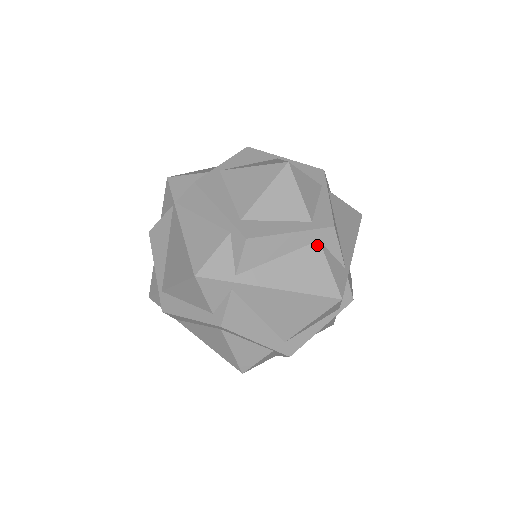
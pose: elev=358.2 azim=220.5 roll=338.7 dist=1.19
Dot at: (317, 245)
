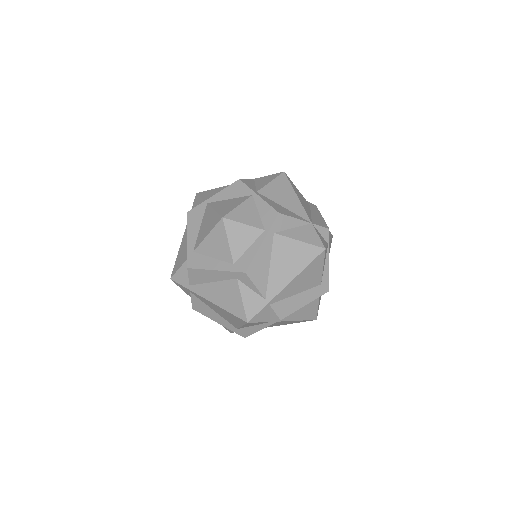
Dot at: (235, 281)
